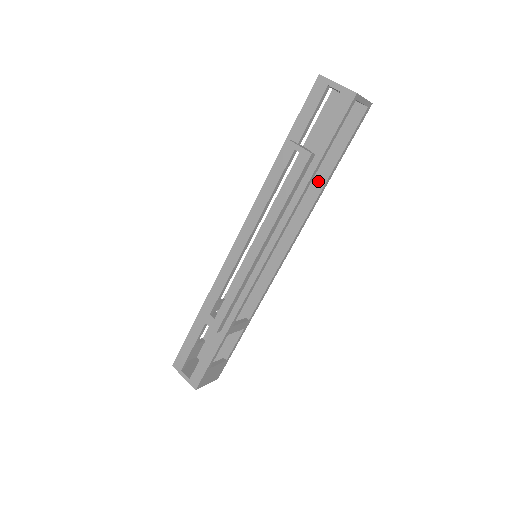
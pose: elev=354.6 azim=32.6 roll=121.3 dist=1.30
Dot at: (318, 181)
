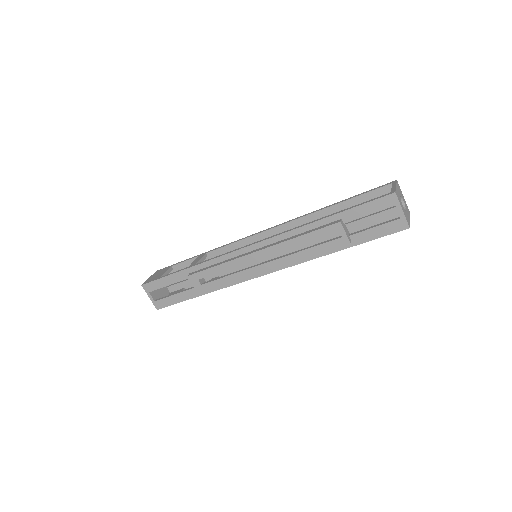
Dot at: (335, 234)
